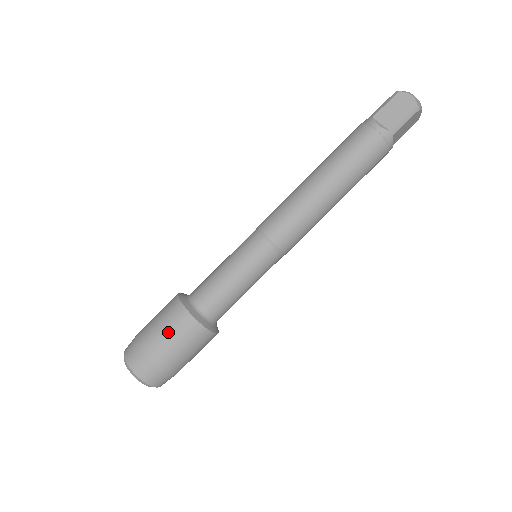
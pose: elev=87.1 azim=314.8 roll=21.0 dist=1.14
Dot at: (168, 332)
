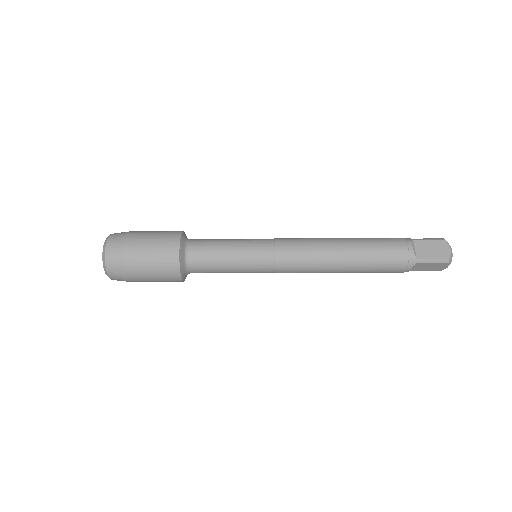
Dot at: (153, 247)
